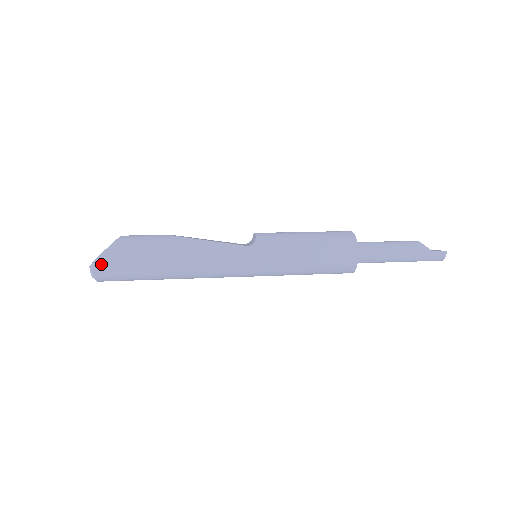
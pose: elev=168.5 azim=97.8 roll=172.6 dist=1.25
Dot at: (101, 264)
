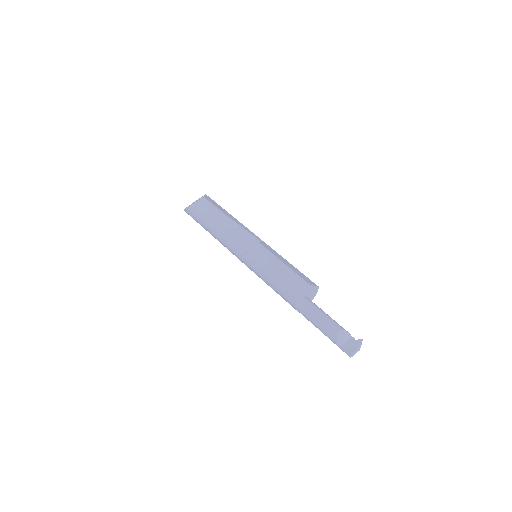
Dot at: (187, 212)
